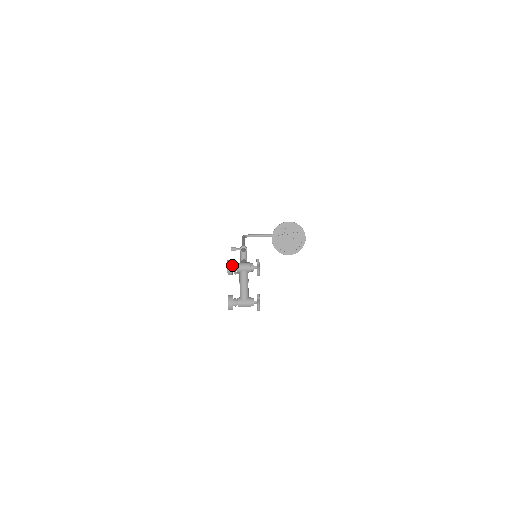
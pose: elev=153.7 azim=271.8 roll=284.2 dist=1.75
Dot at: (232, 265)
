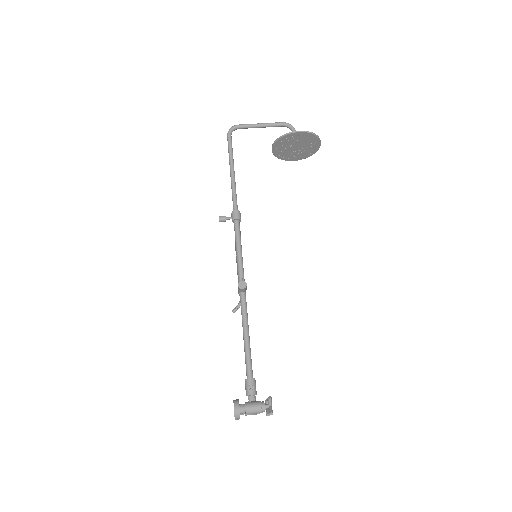
Dot at: (240, 412)
